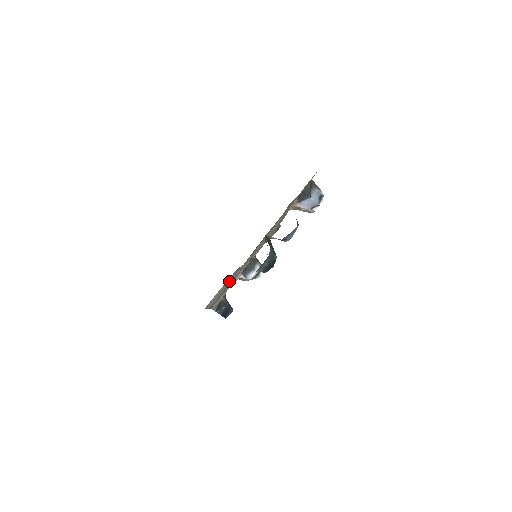
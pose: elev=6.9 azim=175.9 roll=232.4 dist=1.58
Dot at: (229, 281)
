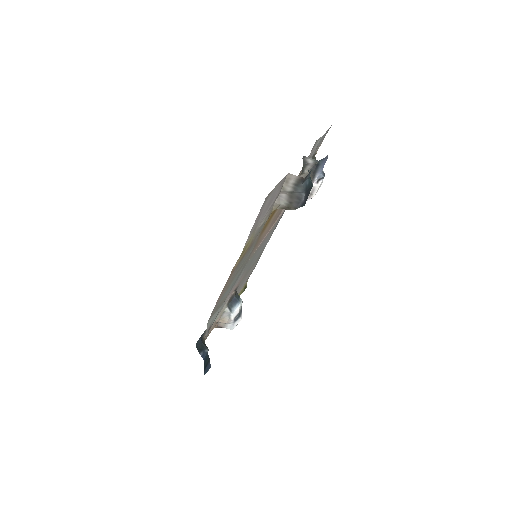
Dot at: (263, 220)
